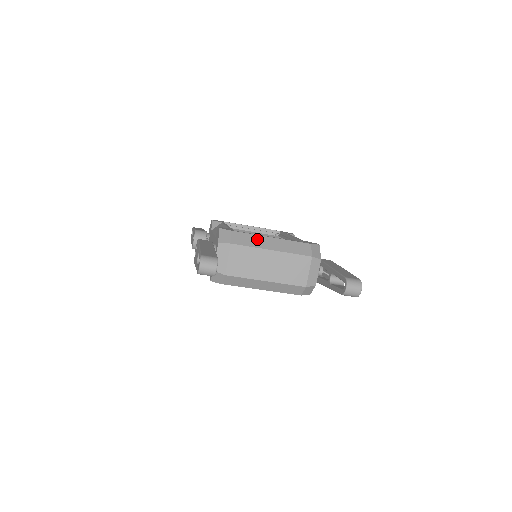
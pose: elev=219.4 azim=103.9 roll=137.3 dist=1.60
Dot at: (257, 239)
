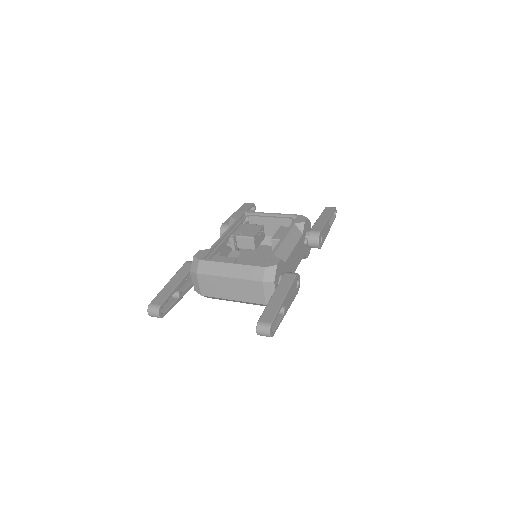
Dot at: (218, 267)
